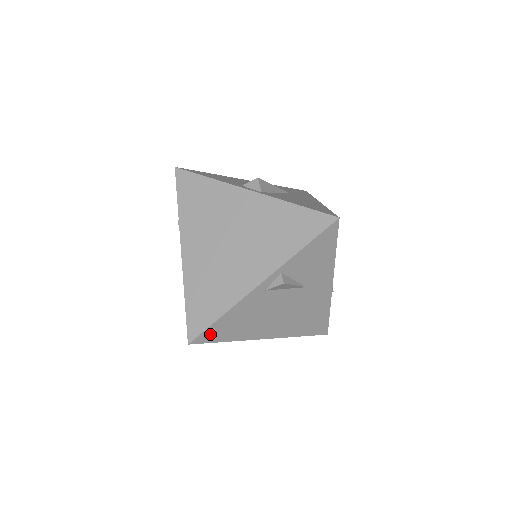
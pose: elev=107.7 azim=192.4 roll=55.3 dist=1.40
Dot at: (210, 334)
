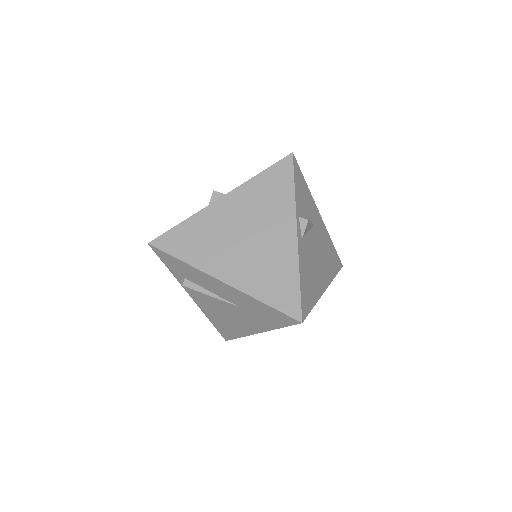
Dot at: (304, 304)
